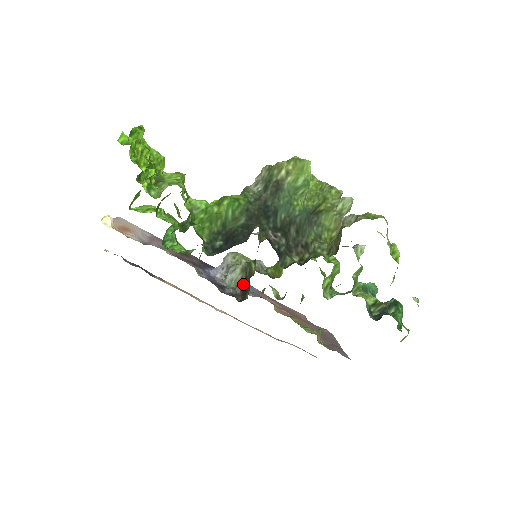
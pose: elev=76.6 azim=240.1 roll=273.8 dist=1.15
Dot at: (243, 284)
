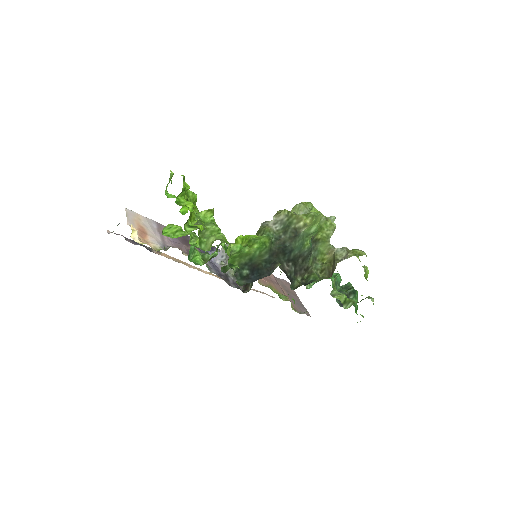
Dot at: occluded
